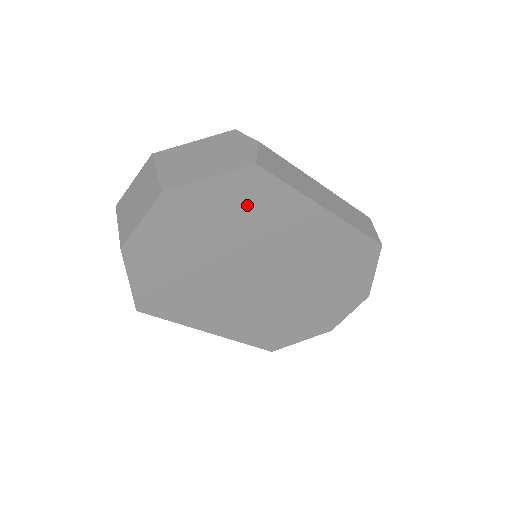
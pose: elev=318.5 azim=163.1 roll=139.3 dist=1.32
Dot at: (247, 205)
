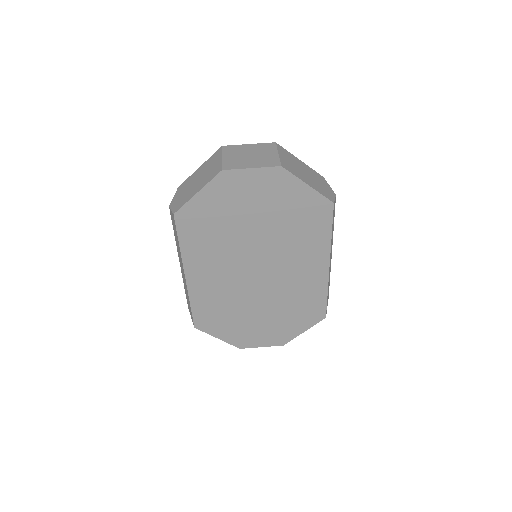
Dot at: (303, 219)
